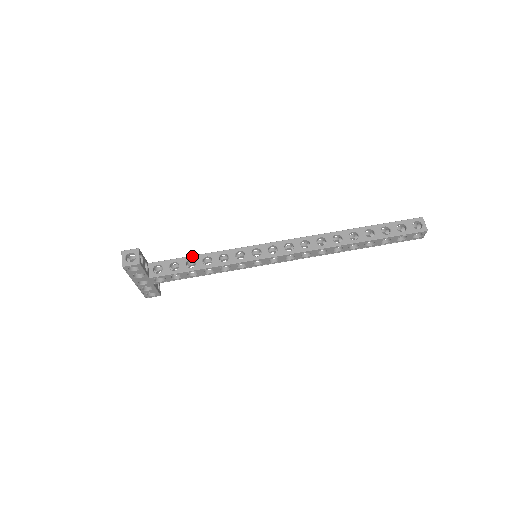
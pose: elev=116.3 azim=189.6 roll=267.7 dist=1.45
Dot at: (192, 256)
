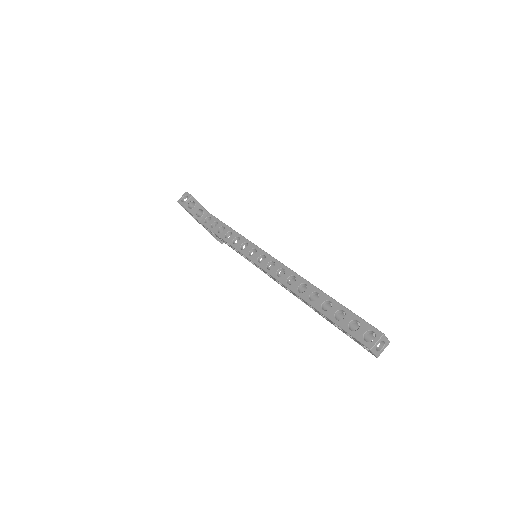
Dot at: (226, 225)
